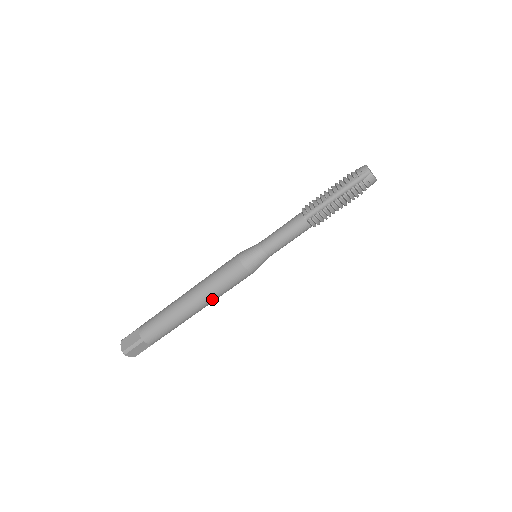
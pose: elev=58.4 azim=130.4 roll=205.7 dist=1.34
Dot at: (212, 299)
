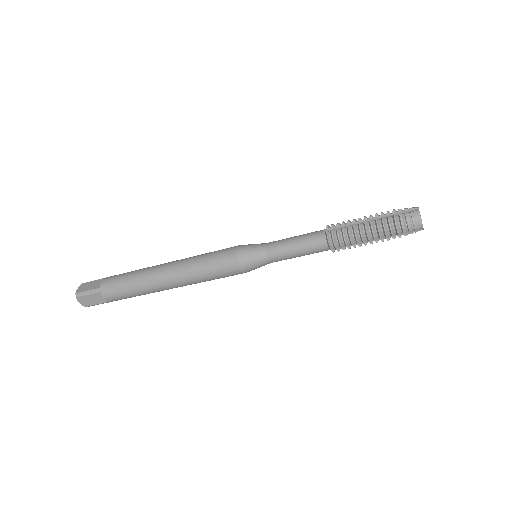
Dot at: occluded
